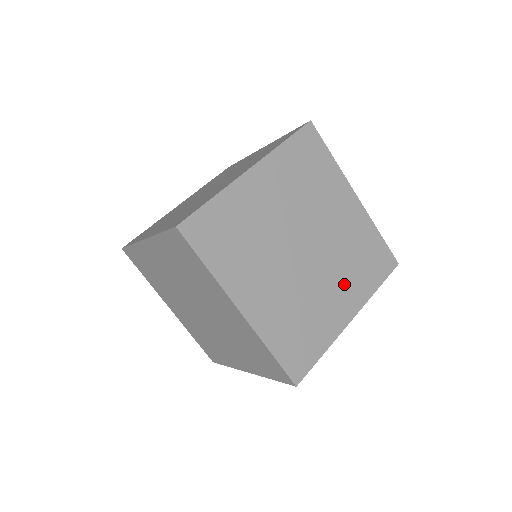
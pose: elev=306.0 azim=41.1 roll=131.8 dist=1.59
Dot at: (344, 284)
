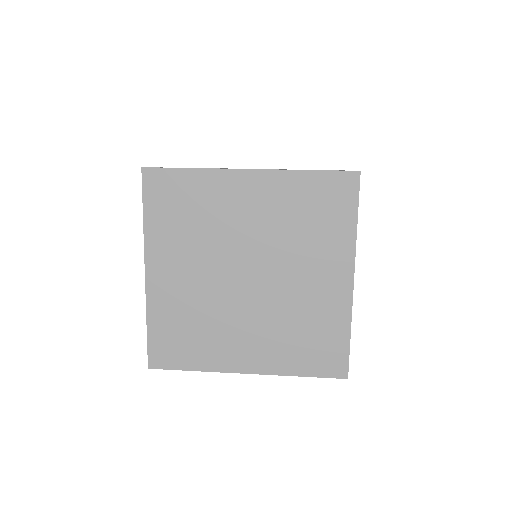
Dot at: occluded
